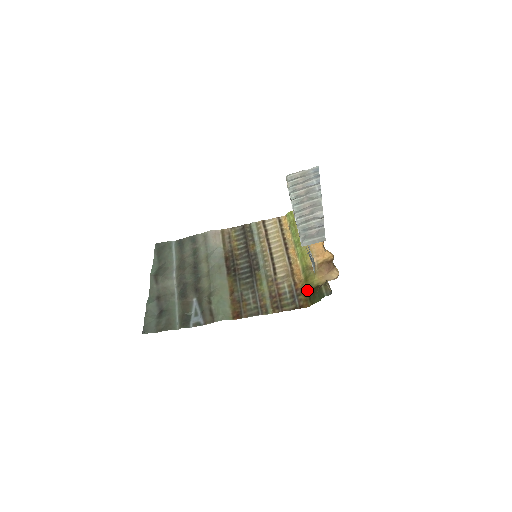
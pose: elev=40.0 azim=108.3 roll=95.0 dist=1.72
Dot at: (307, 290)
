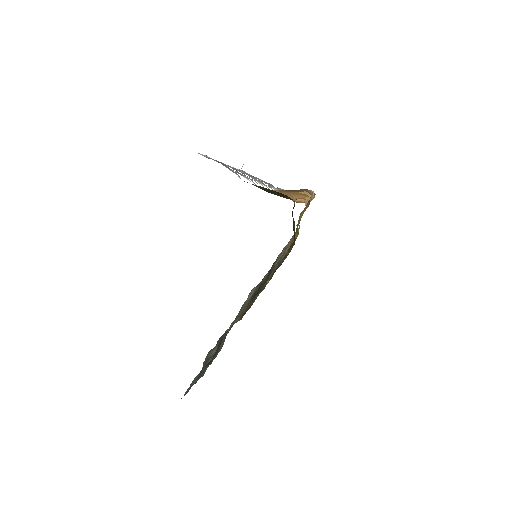
Dot at: occluded
